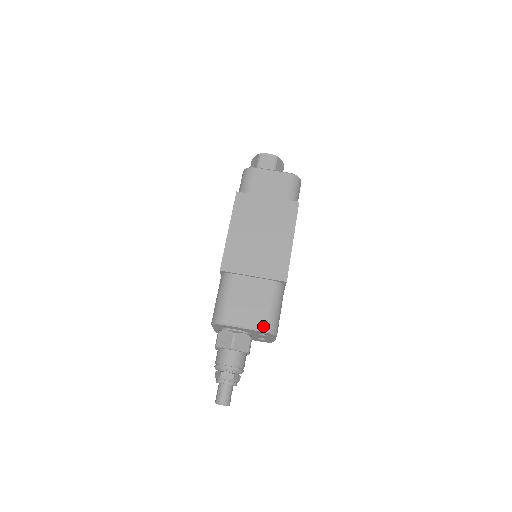
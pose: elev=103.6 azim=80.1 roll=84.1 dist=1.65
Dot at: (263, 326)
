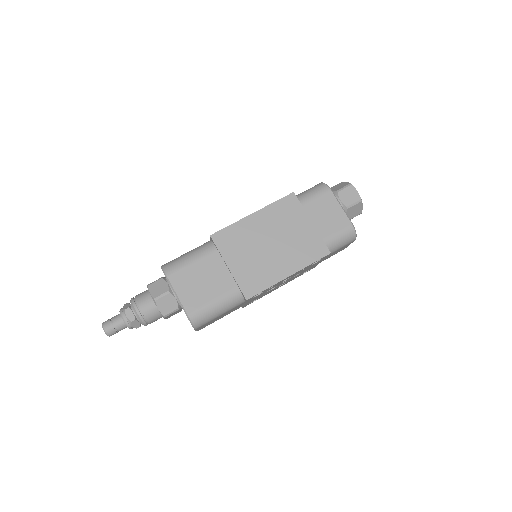
Dot at: (191, 311)
